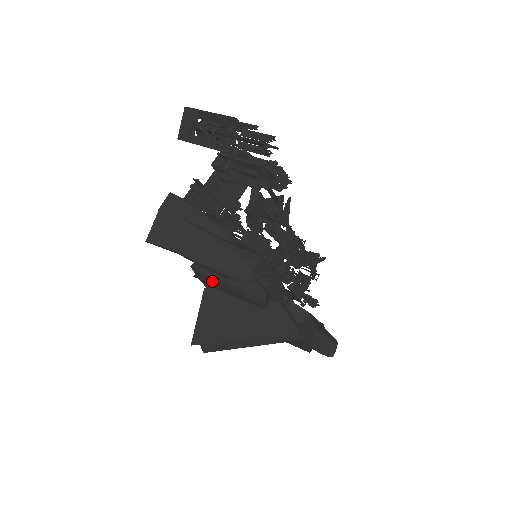
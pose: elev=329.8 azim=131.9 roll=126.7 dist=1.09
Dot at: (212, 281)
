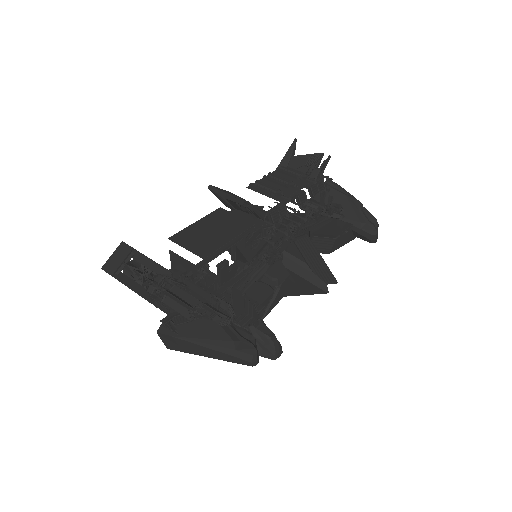
Dot at: occluded
